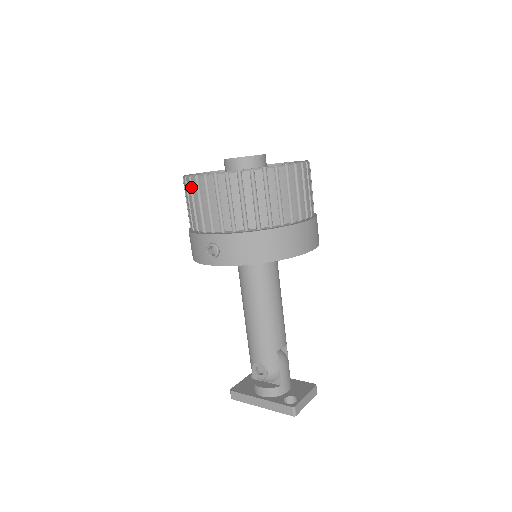
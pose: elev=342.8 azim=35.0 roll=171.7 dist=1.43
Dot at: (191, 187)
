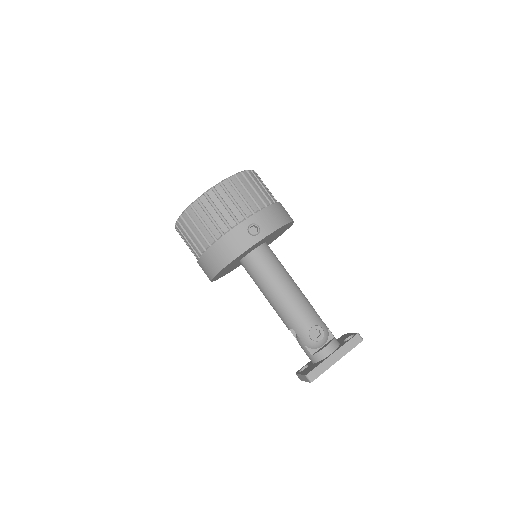
Dot at: (208, 201)
